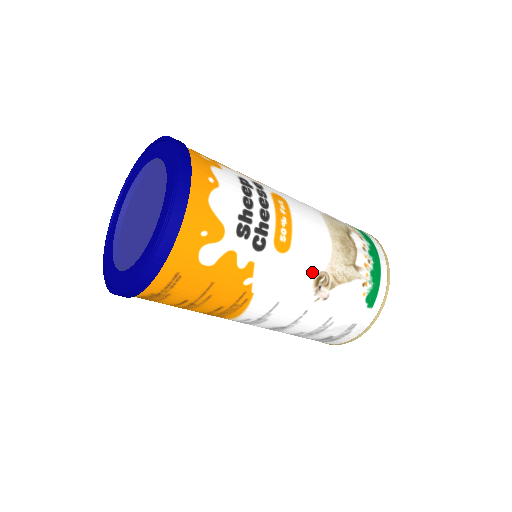
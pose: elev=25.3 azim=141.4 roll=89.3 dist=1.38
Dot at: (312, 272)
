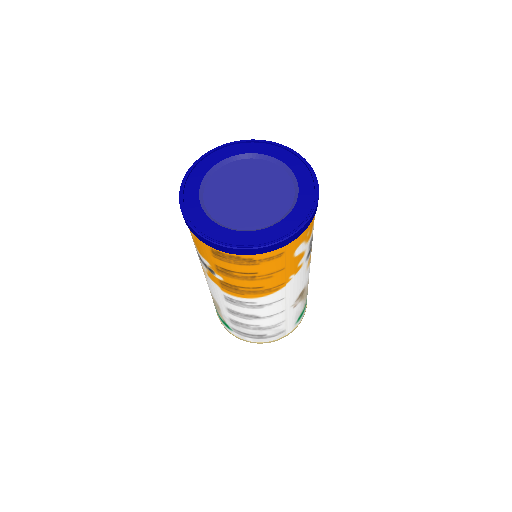
Dot at: (304, 285)
